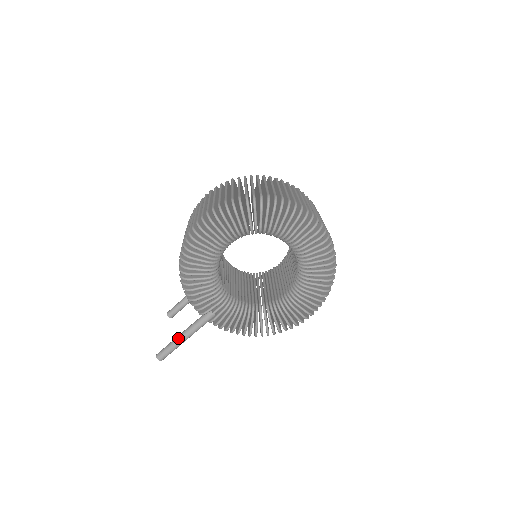
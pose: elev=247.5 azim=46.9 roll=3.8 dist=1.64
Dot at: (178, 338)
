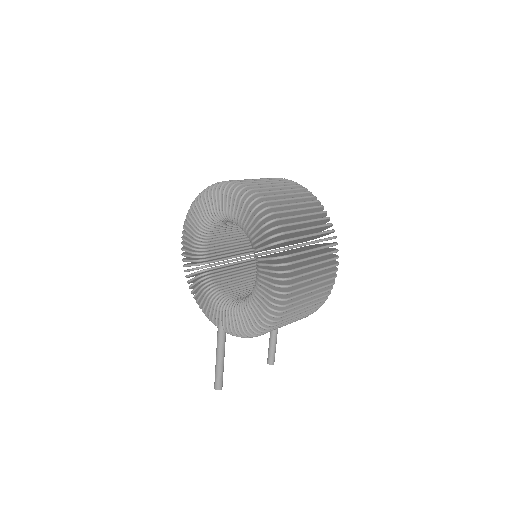
Dot at: (216, 359)
